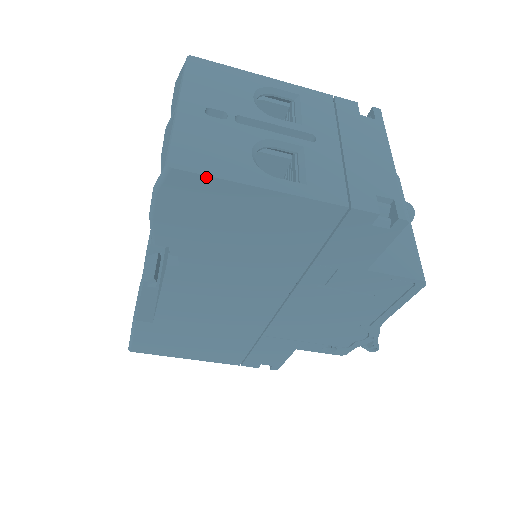
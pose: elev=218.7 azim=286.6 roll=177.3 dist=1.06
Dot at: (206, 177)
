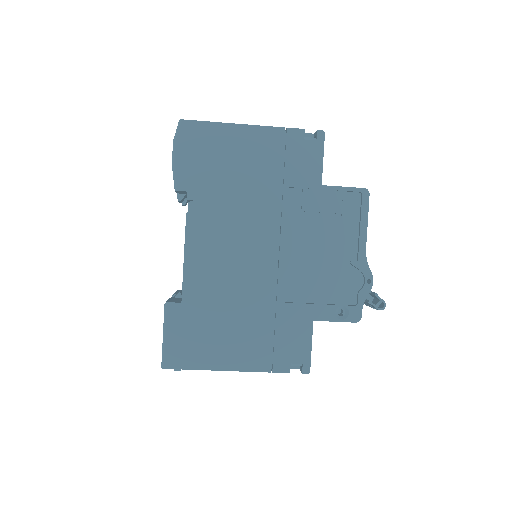
Dot at: (201, 122)
